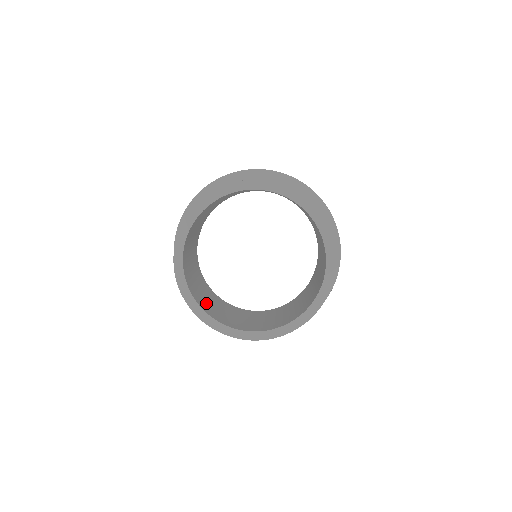
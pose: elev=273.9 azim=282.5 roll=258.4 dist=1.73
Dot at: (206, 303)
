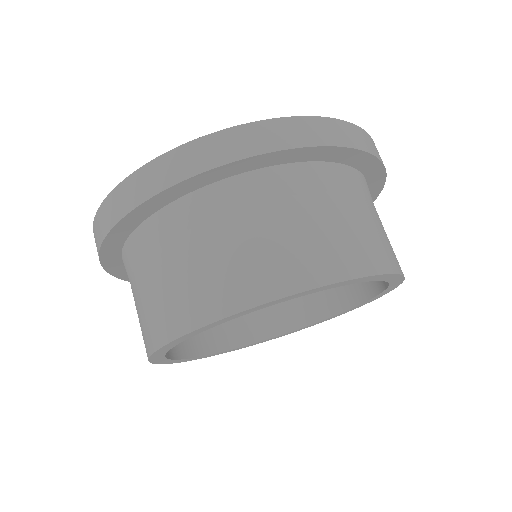
Dot at: occluded
